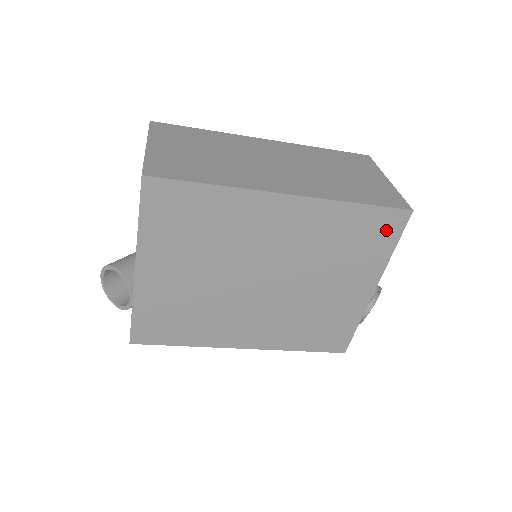
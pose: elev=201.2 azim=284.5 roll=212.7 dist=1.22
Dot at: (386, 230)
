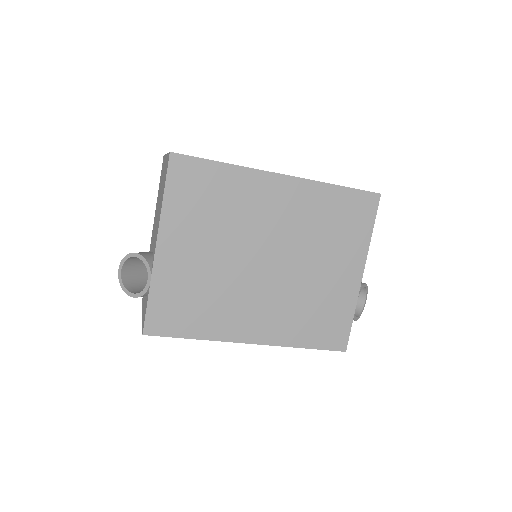
Dot at: (363, 212)
